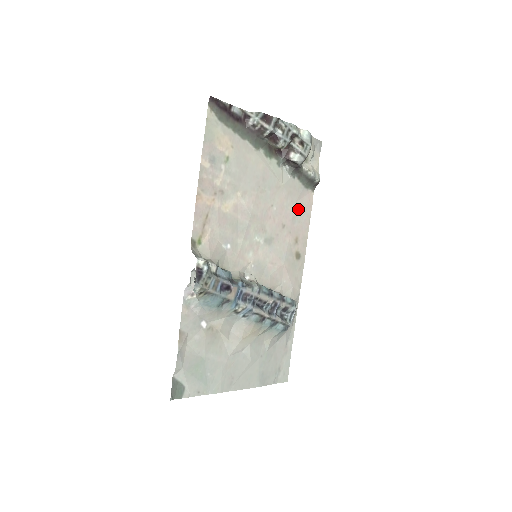
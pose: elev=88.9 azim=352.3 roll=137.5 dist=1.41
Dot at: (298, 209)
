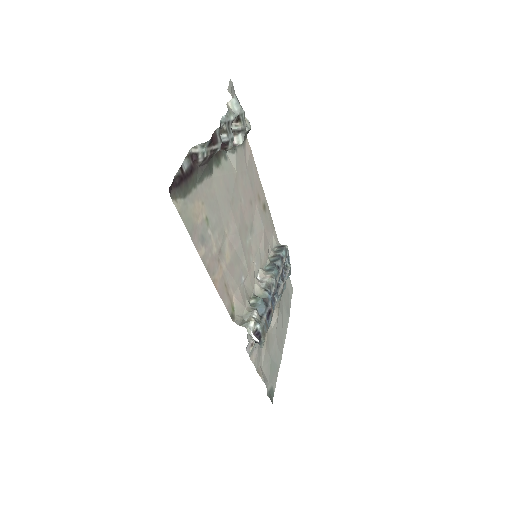
Dot at: (249, 172)
